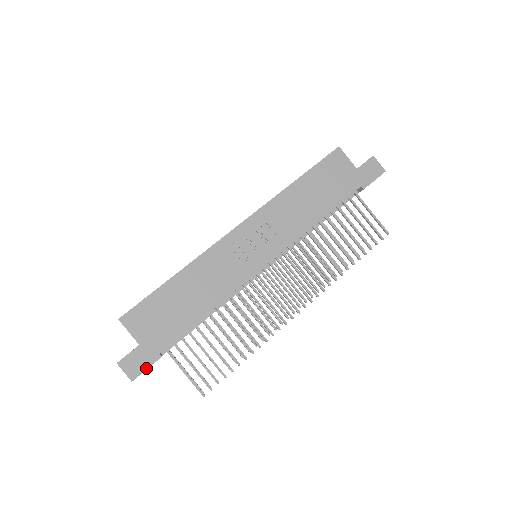
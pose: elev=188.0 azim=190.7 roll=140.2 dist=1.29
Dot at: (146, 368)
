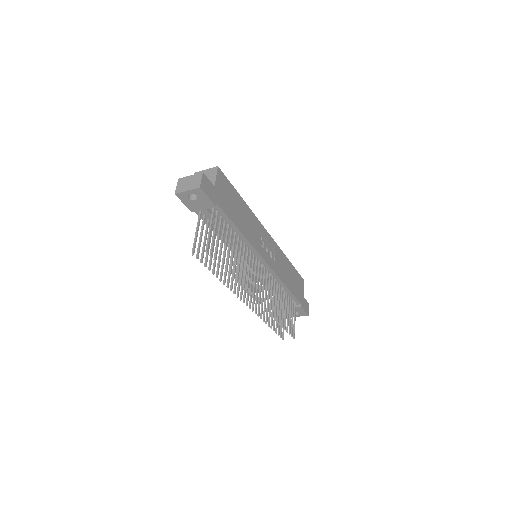
Dot at: (208, 196)
